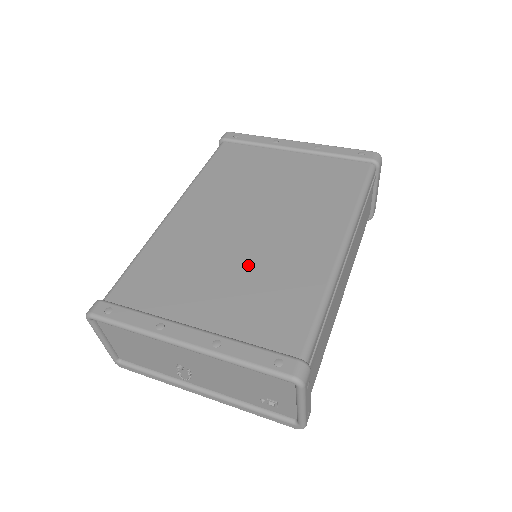
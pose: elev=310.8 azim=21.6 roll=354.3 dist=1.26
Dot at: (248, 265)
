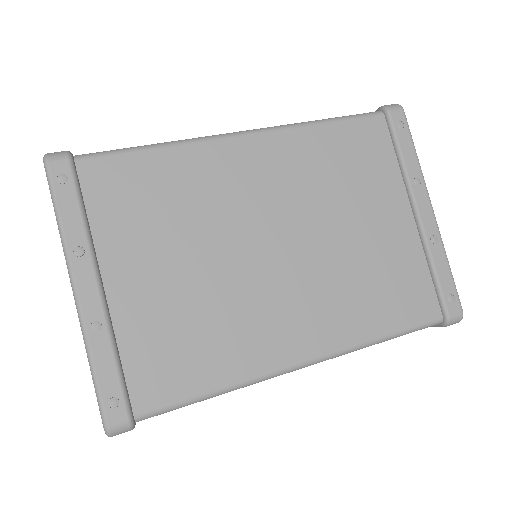
Dot at: (216, 282)
